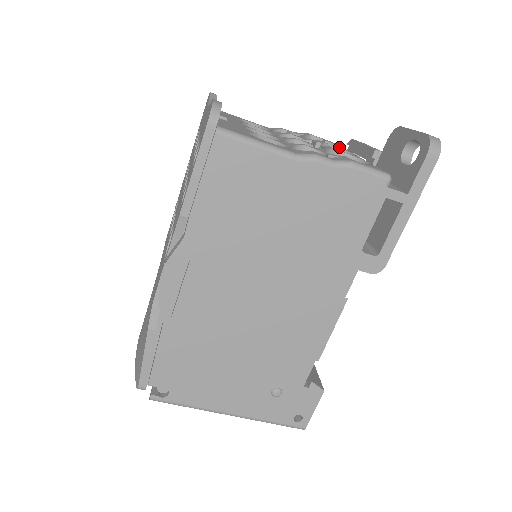
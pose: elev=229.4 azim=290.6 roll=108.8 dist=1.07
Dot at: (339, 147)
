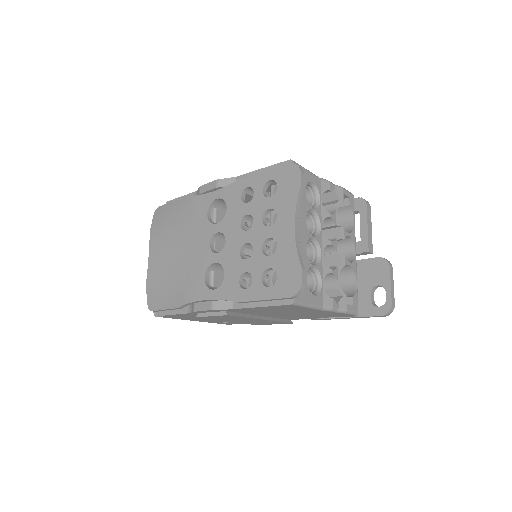
Dot at: (352, 231)
